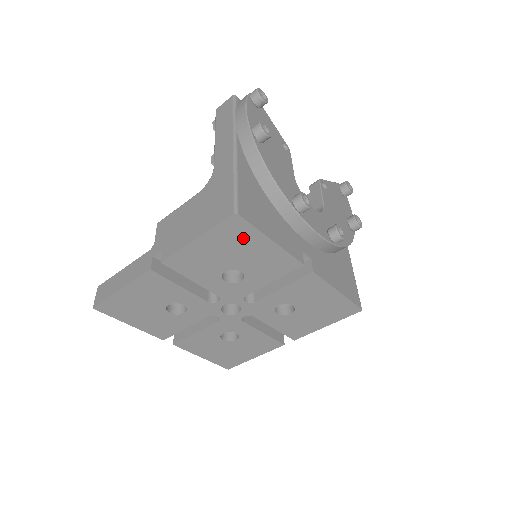
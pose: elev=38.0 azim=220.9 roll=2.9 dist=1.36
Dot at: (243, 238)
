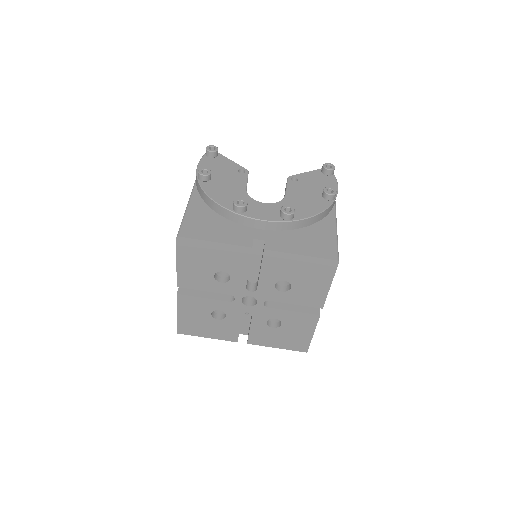
Dot at: (198, 249)
